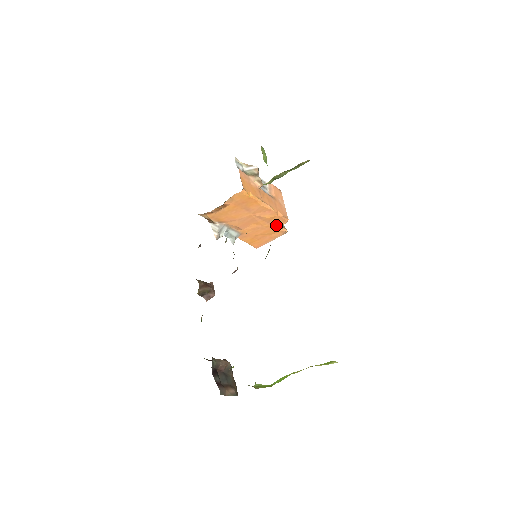
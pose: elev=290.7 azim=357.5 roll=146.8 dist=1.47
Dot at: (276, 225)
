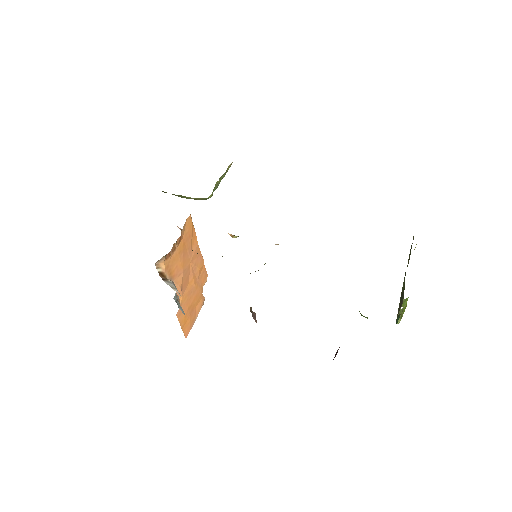
Dot at: (201, 285)
